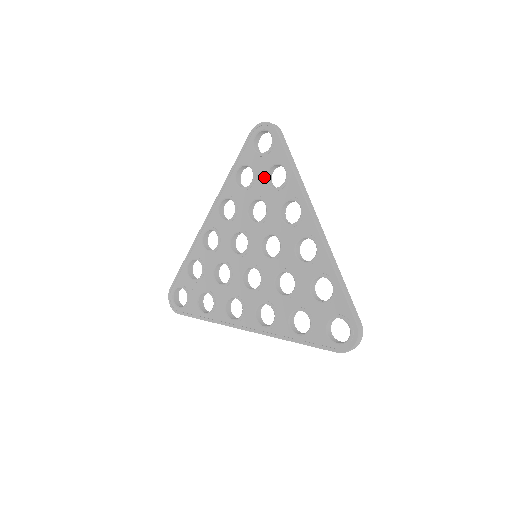
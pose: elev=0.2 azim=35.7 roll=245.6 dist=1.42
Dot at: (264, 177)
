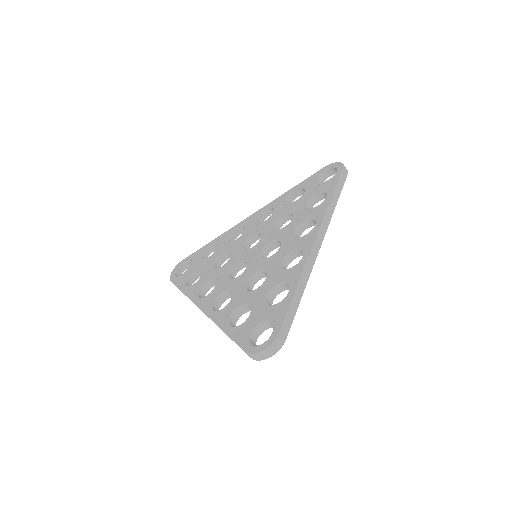
Dot at: (308, 198)
